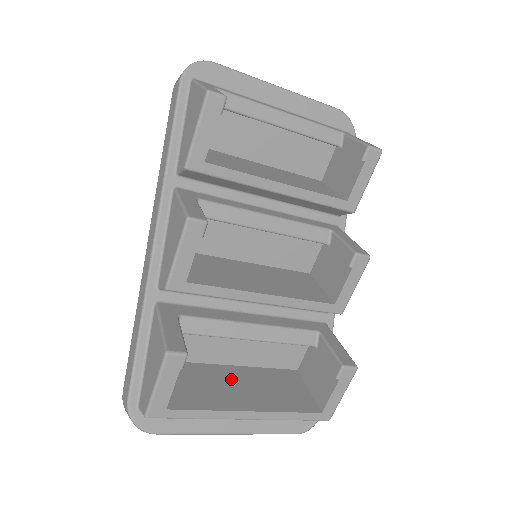
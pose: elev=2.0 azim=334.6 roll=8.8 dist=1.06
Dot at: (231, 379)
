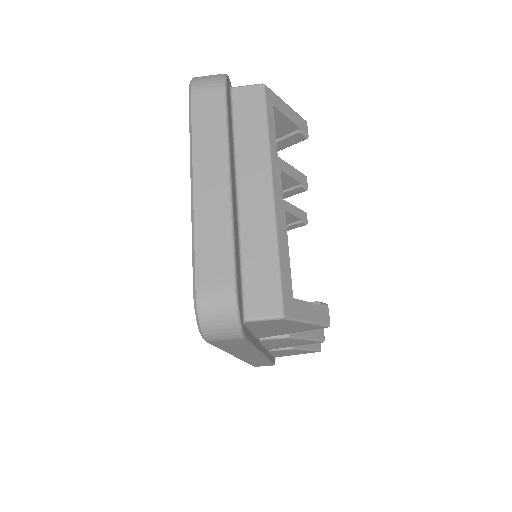
Dot at: occluded
